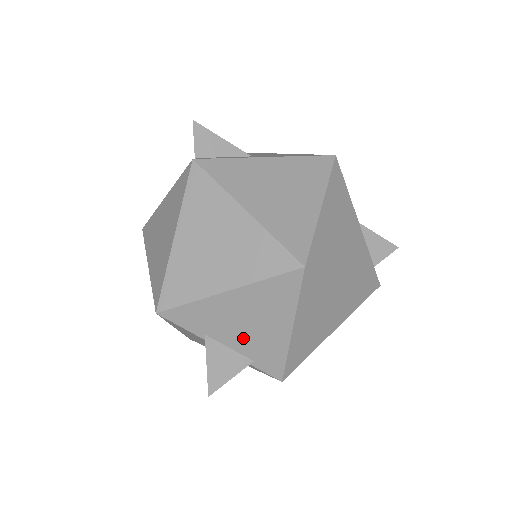
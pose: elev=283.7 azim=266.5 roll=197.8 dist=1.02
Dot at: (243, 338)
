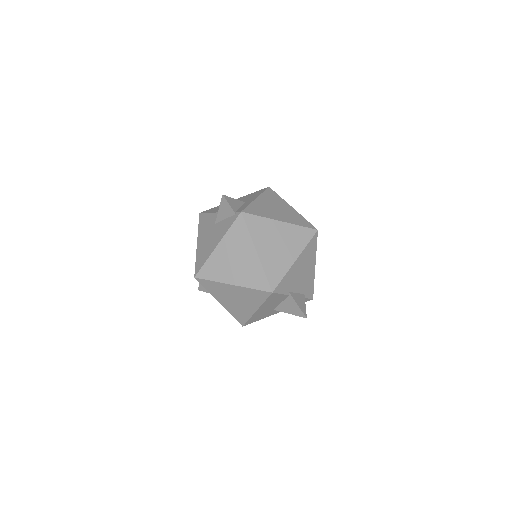
Dot at: (301, 283)
